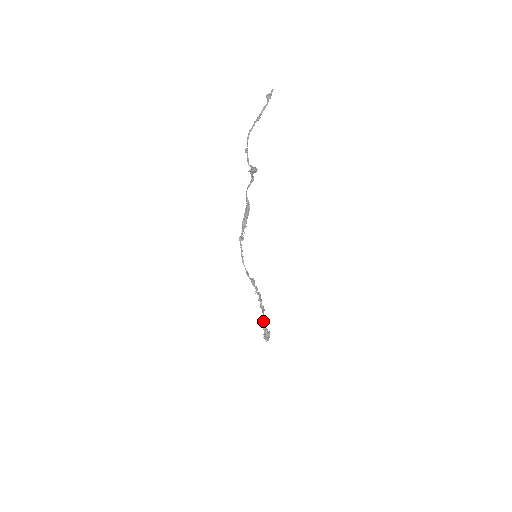
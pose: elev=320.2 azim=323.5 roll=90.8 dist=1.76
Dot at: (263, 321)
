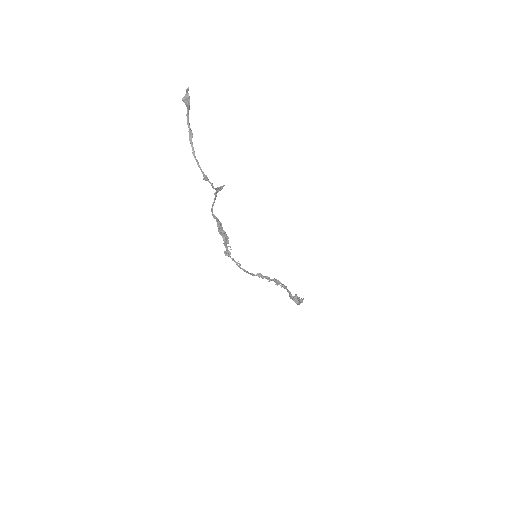
Dot at: (289, 294)
